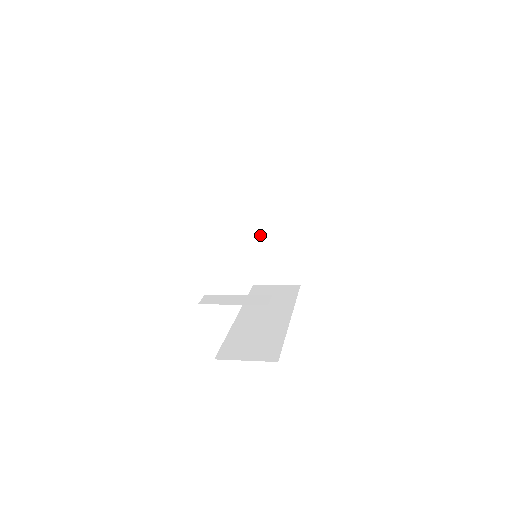
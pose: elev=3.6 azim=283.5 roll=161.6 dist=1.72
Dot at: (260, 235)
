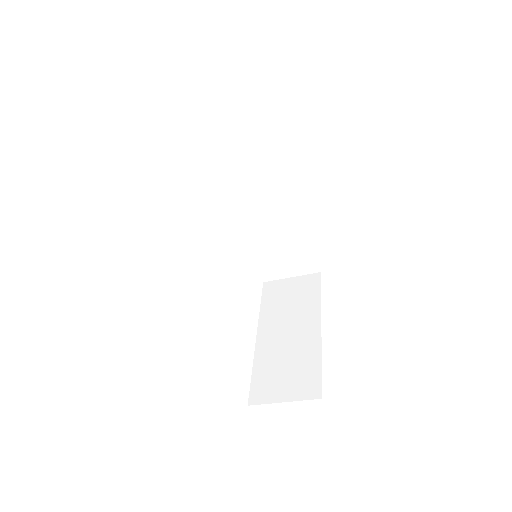
Dot at: (272, 338)
